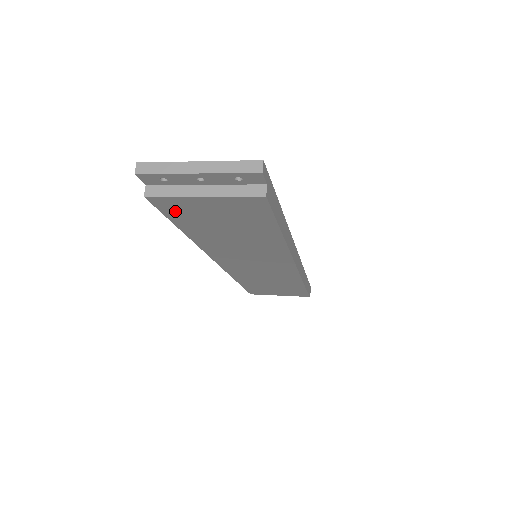
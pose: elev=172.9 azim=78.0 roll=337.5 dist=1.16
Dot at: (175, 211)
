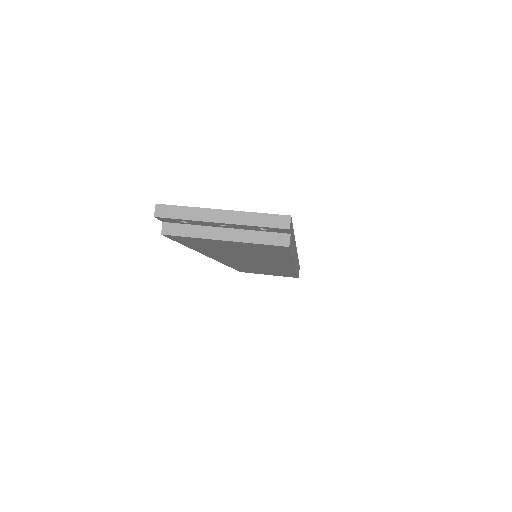
Dot at: (189, 241)
